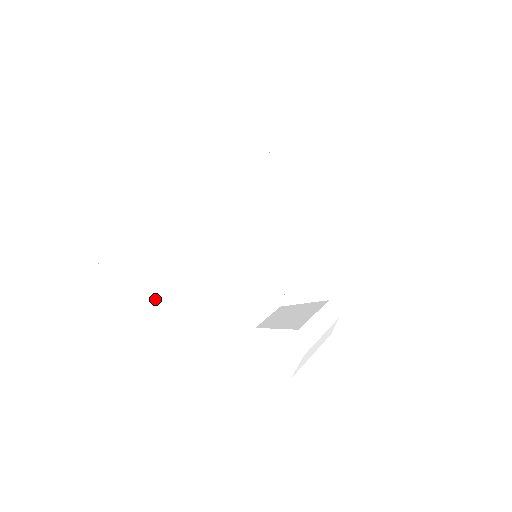
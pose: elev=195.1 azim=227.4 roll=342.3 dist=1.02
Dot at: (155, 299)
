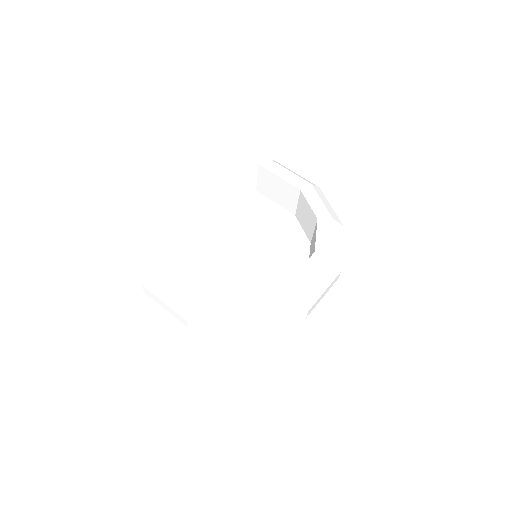
Dot at: (183, 306)
